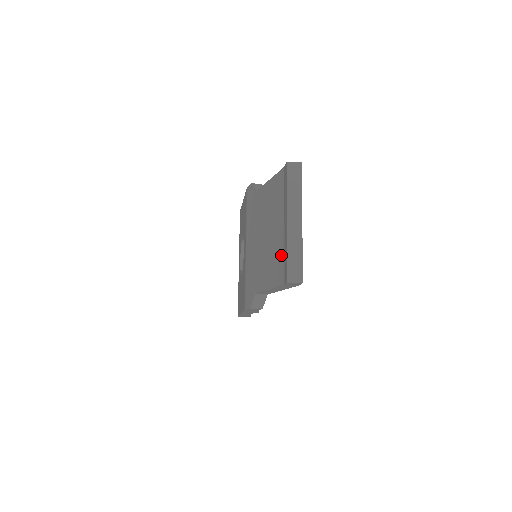
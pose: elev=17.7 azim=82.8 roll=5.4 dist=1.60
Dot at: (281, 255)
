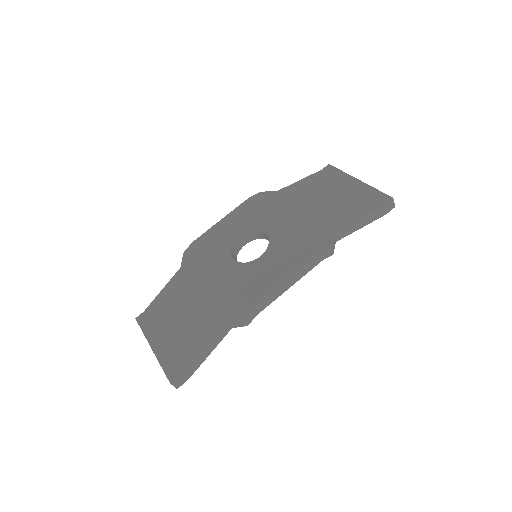
Dot at: (363, 197)
